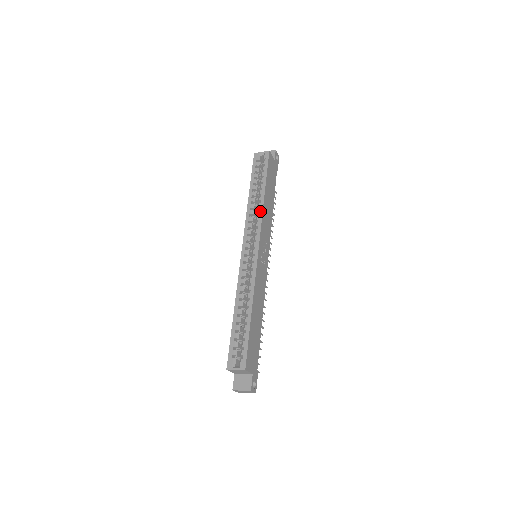
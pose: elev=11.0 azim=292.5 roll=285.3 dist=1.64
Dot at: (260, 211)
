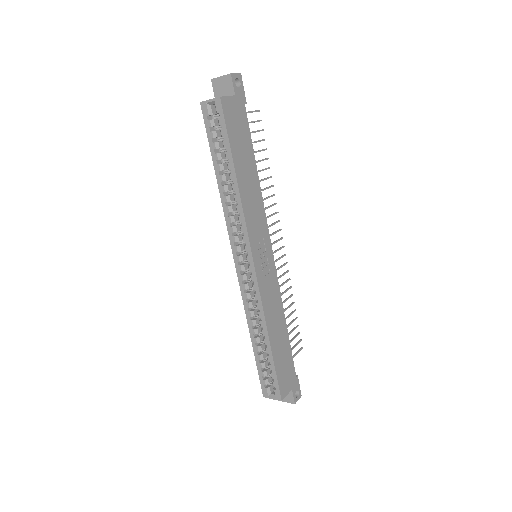
Dot at: (239, 209)
